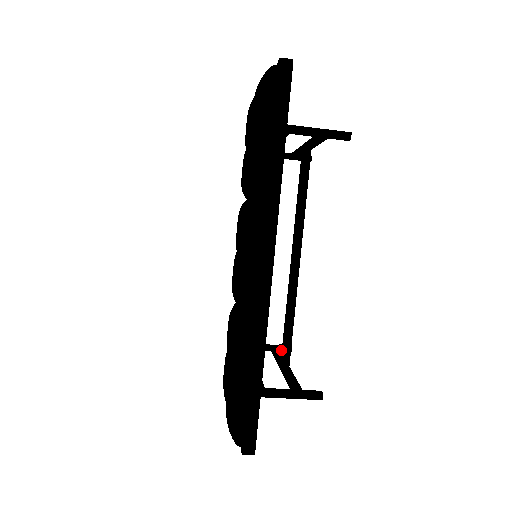
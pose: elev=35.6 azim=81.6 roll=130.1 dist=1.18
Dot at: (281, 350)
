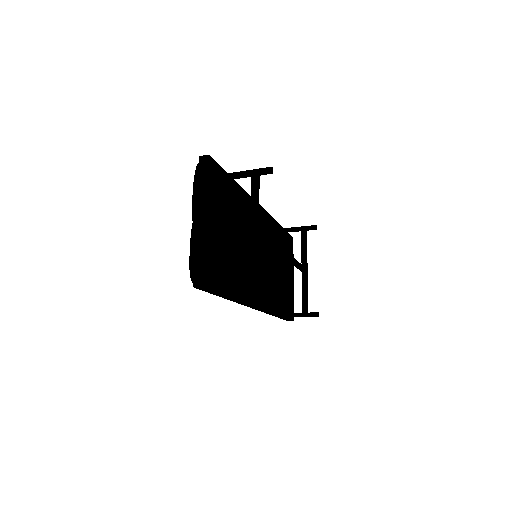
Dot at: occluded
